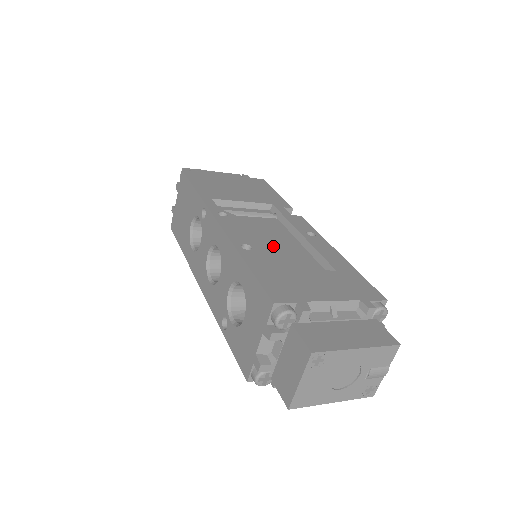
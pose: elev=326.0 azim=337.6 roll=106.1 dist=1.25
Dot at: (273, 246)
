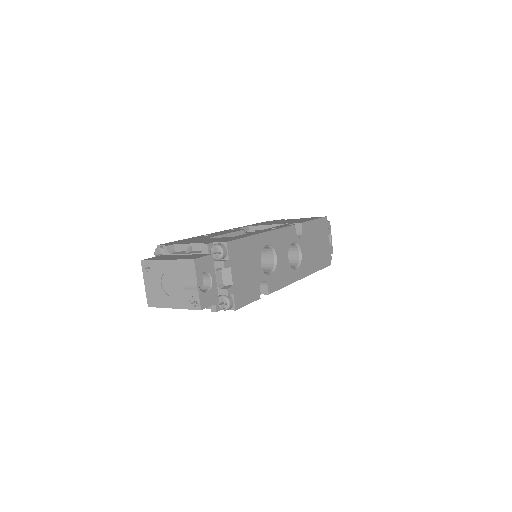
Dot at: (224, 234)
